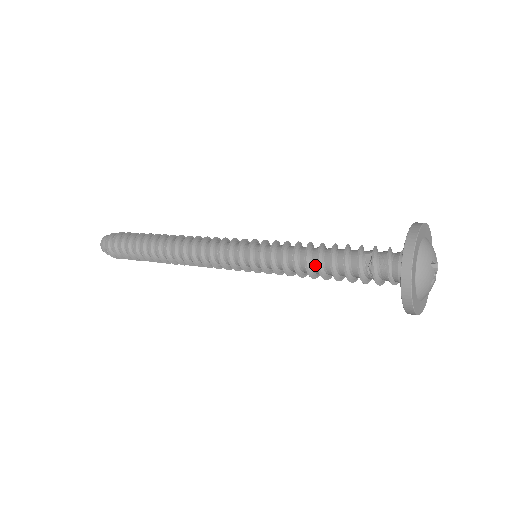
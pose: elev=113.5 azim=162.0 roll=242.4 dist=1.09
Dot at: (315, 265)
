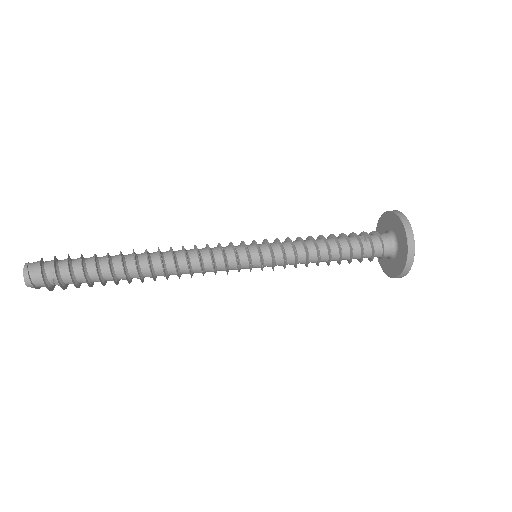
Dot at: (324, 247)
